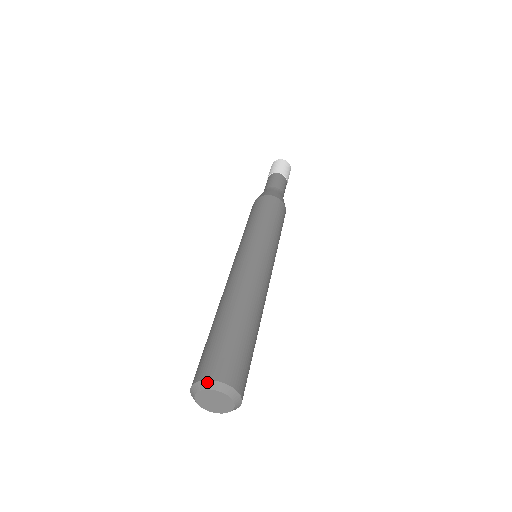
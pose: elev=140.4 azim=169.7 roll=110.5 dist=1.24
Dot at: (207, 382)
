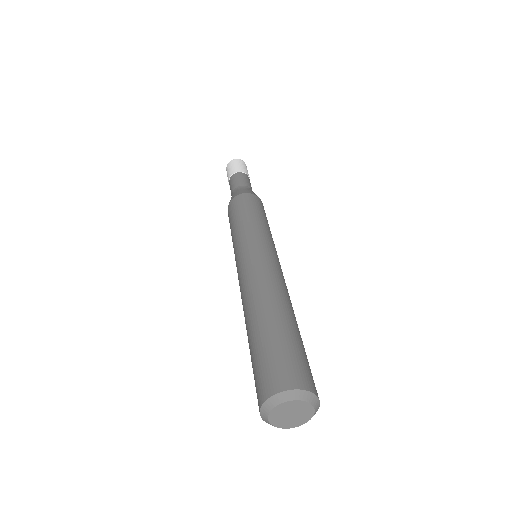
Dot at: (262, 409)
